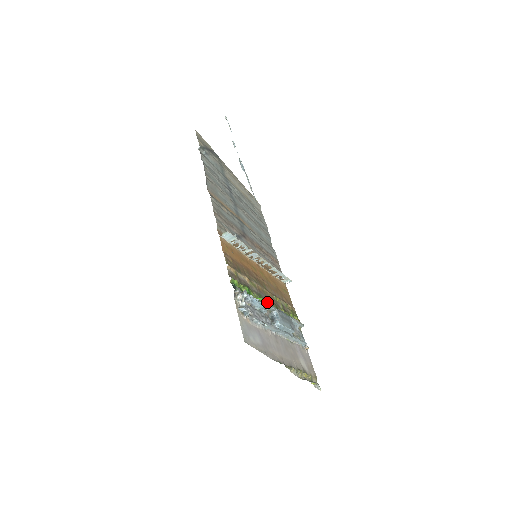
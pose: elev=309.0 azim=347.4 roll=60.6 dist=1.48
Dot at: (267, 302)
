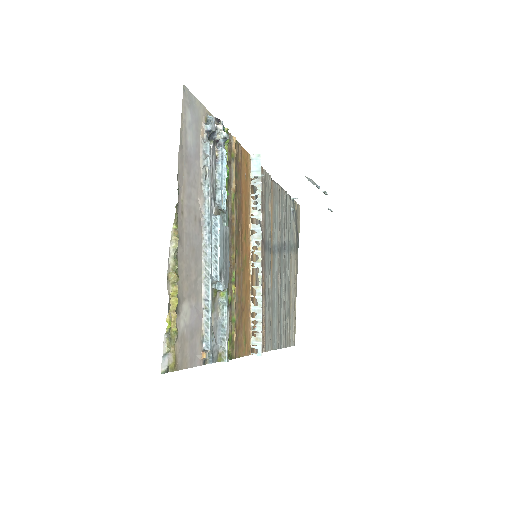
Dot at: occluded
